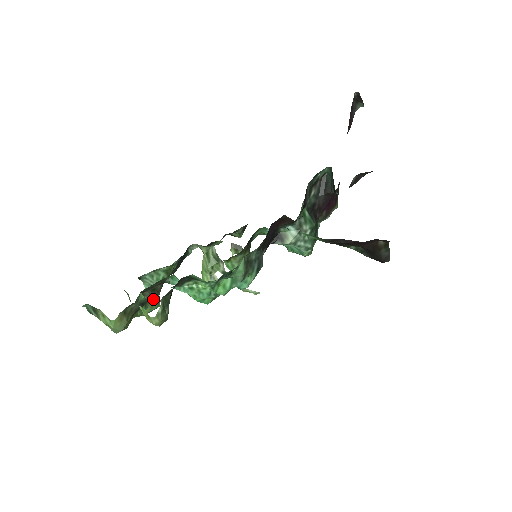
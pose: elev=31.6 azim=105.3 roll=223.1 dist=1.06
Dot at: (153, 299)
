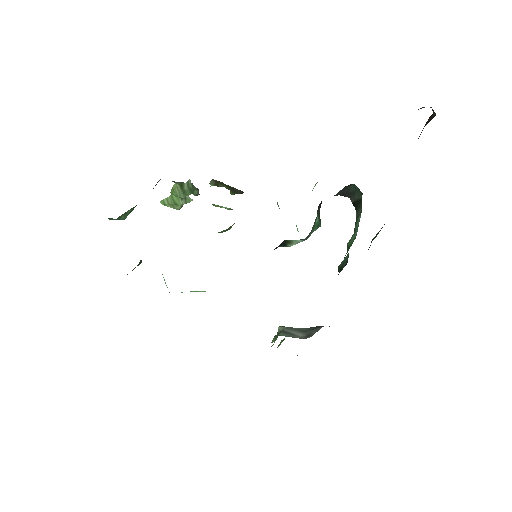
Dot at: occluded
